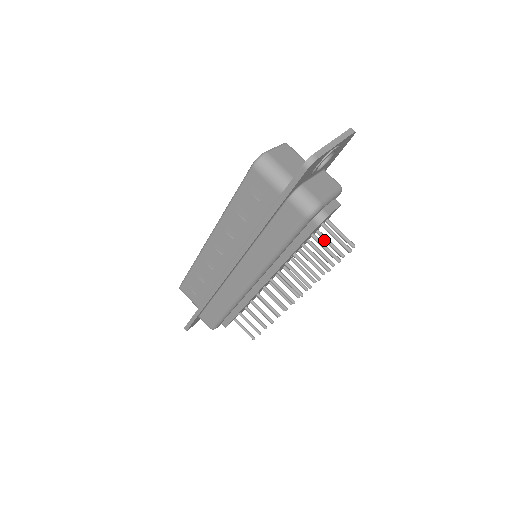
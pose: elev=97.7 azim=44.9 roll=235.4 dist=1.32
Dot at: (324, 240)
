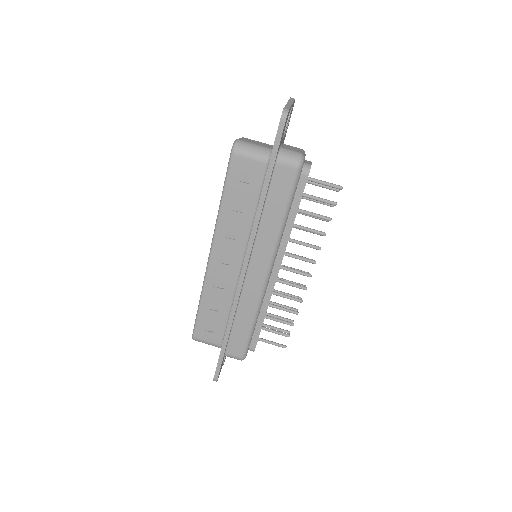
Dot at: (311, 200)
